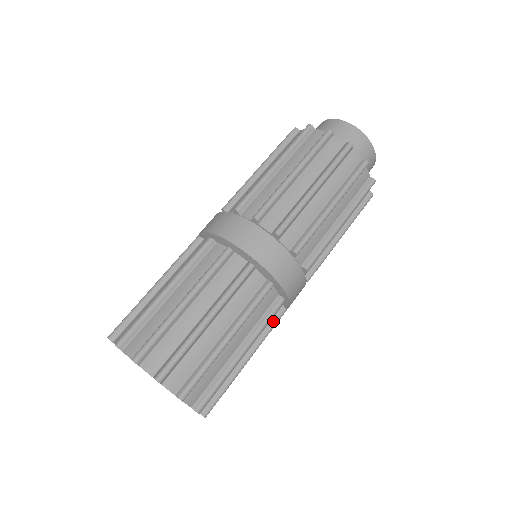
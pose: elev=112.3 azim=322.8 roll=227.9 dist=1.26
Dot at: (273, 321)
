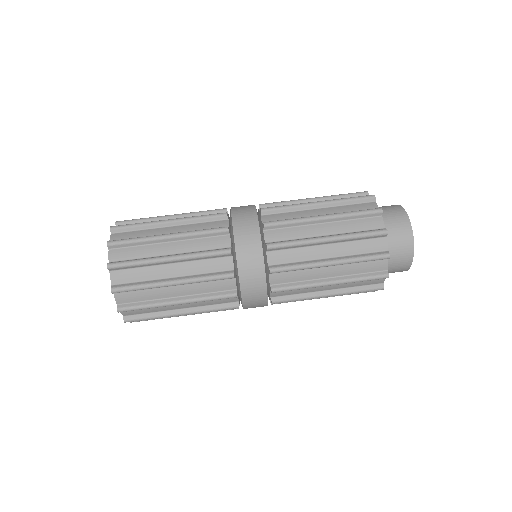
Dot at: occluded
